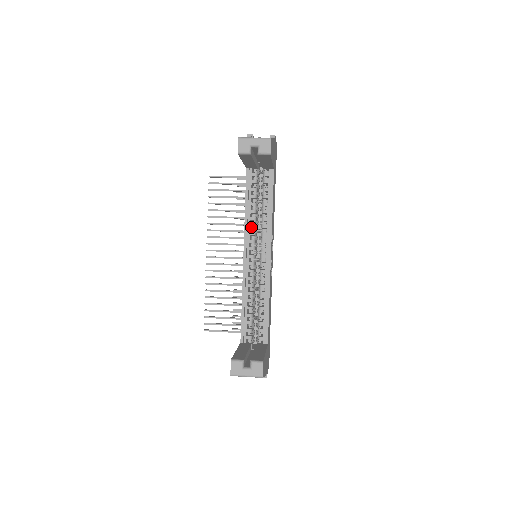
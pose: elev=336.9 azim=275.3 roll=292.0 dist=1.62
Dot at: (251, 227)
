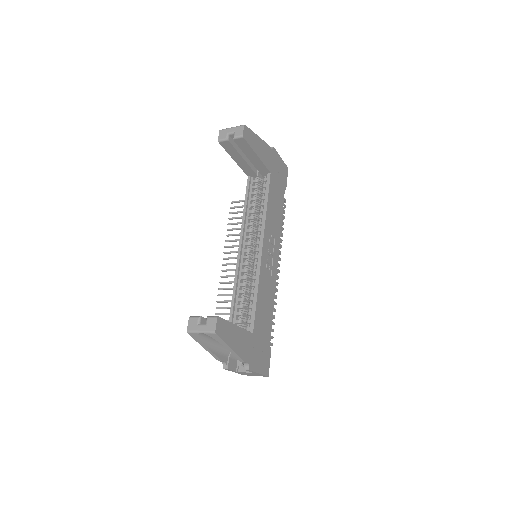
Dot at: (248, 225)
